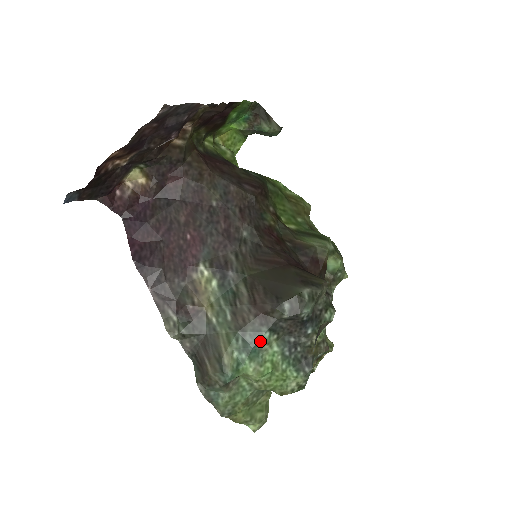
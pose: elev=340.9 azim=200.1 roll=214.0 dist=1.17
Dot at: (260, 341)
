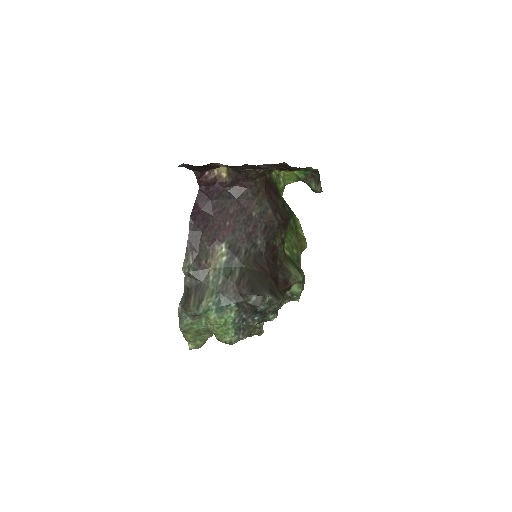
Dot at: (228, 306)
